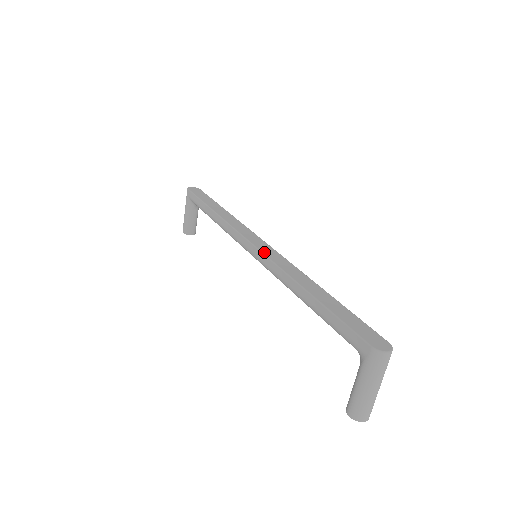
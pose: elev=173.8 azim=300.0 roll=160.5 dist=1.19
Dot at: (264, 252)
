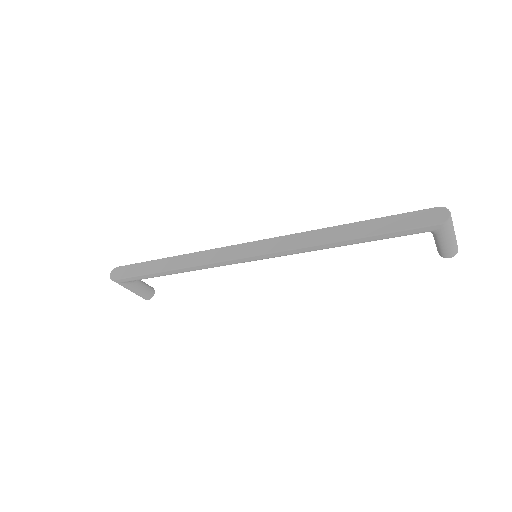
Dot at: (270, 251)
